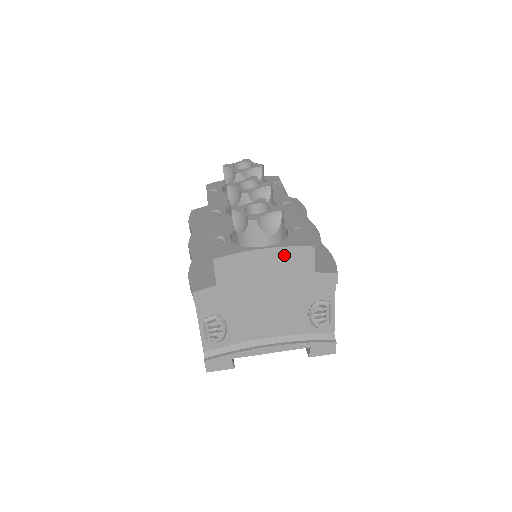
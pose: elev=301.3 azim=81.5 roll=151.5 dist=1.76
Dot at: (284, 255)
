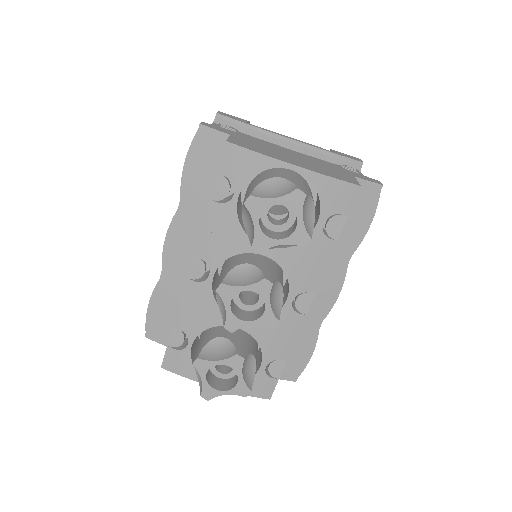
Dot at: occluded
